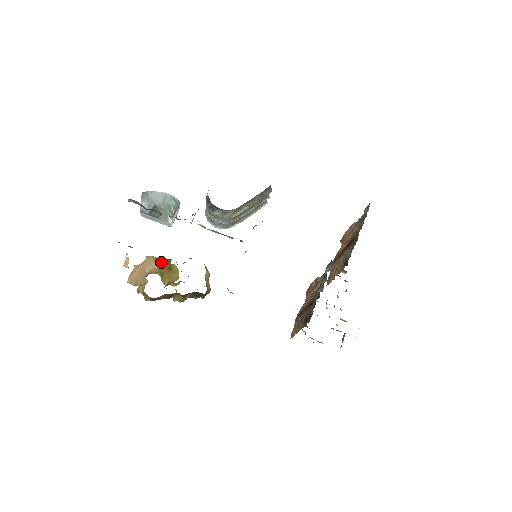
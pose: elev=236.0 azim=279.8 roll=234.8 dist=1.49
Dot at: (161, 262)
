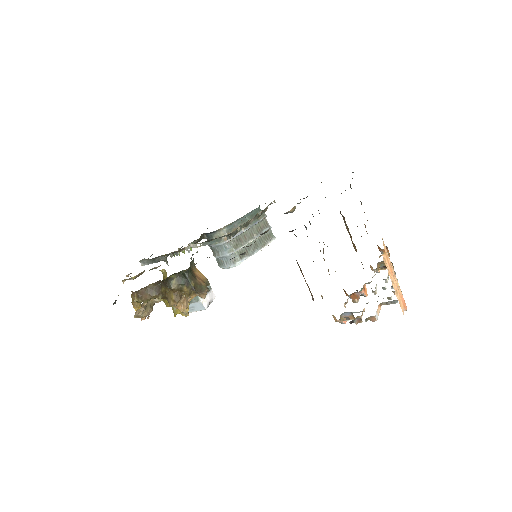
Dot at: occluded
